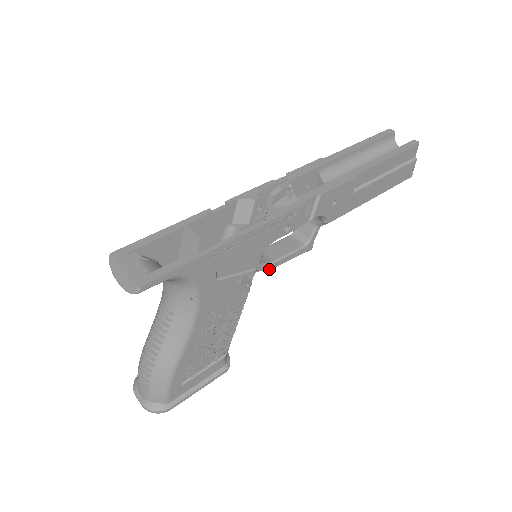
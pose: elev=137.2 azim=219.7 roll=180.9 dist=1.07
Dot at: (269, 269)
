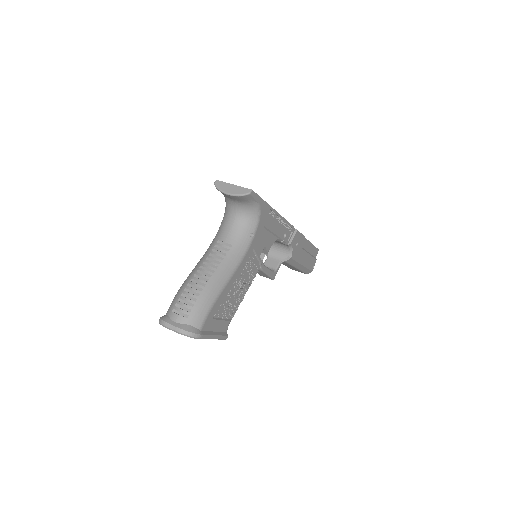
Dot at: (262, 269)
